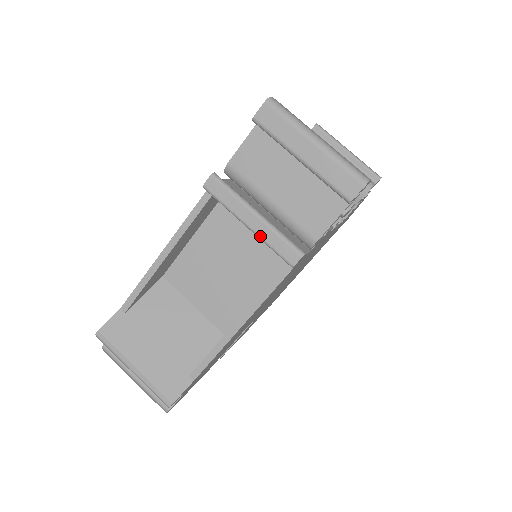
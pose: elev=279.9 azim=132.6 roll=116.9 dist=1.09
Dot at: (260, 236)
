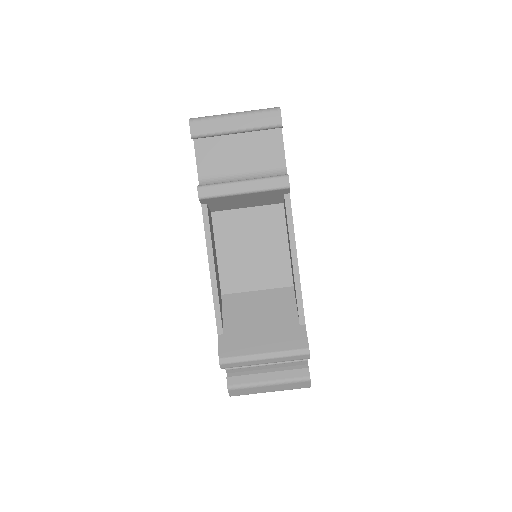
Dot at: (256, 190)
